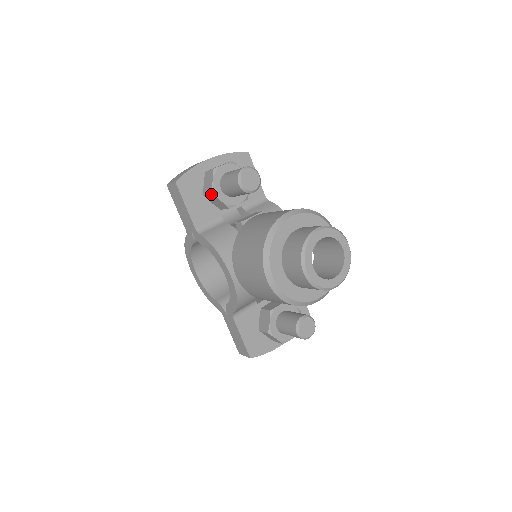
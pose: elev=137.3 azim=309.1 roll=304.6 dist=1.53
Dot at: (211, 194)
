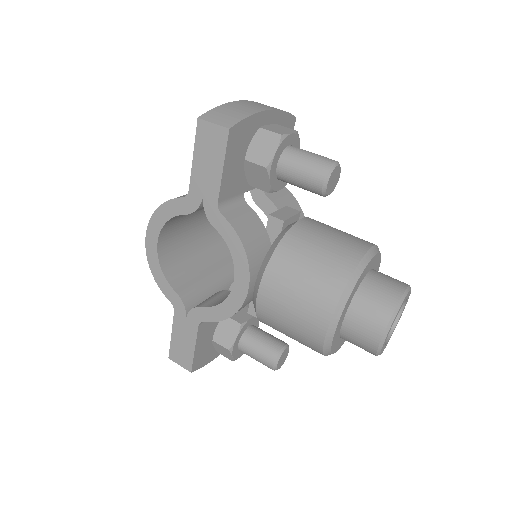
Dot at: (265, 168)
